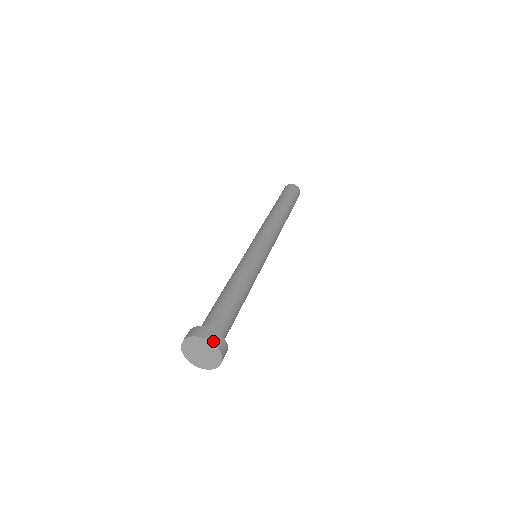
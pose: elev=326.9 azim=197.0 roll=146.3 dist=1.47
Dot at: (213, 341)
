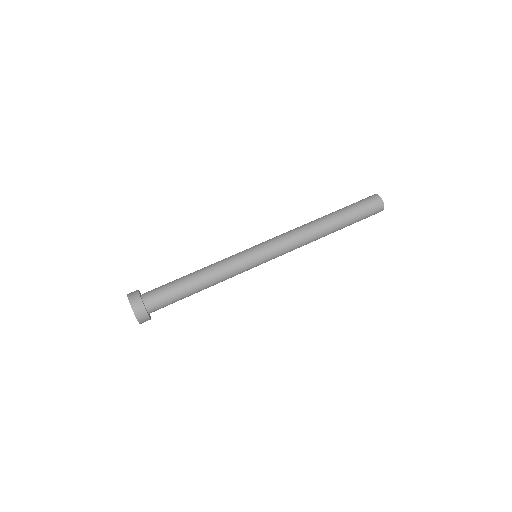
Dot at: (130, 299)
